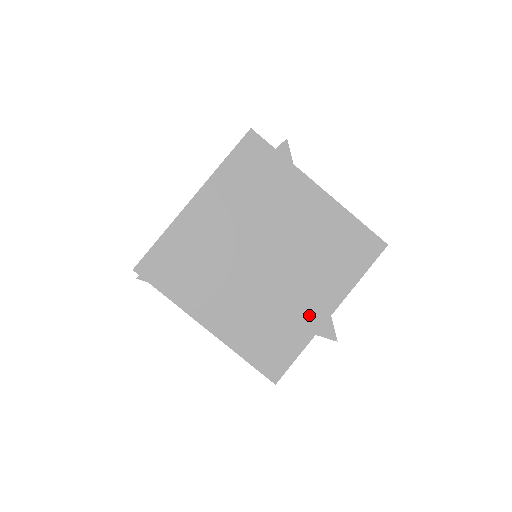
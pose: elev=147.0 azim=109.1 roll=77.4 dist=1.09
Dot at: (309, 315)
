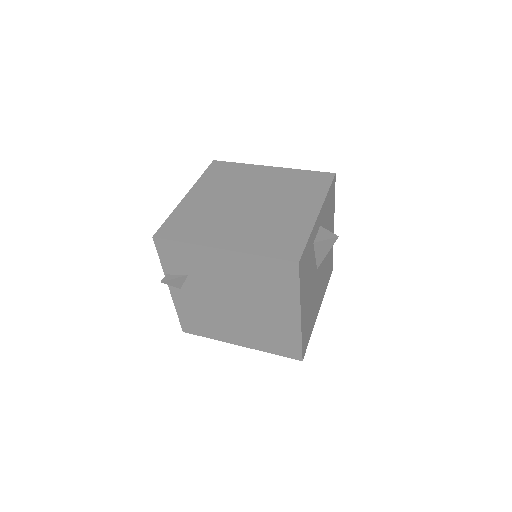
Dot at: (302, 218)
